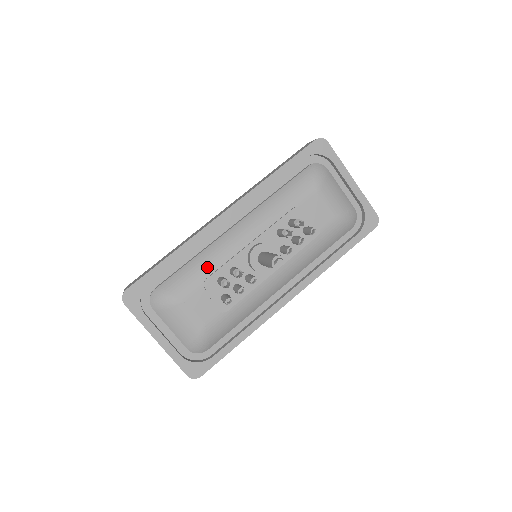
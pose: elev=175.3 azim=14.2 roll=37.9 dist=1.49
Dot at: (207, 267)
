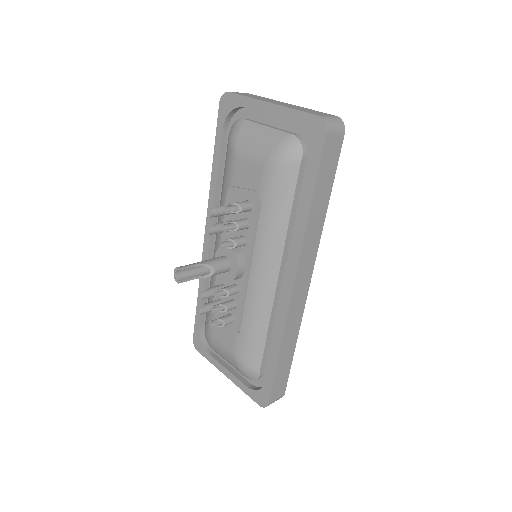
Dot at: occluded
